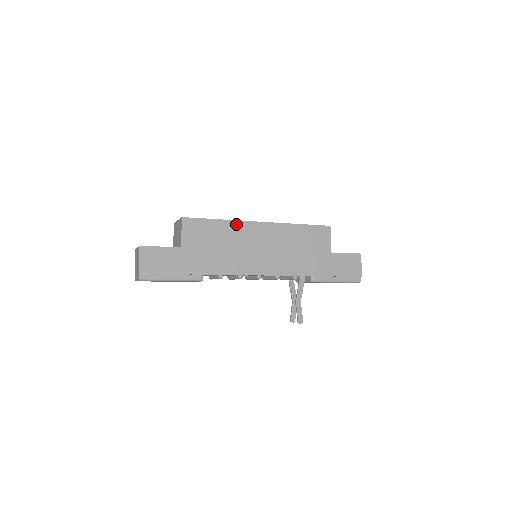
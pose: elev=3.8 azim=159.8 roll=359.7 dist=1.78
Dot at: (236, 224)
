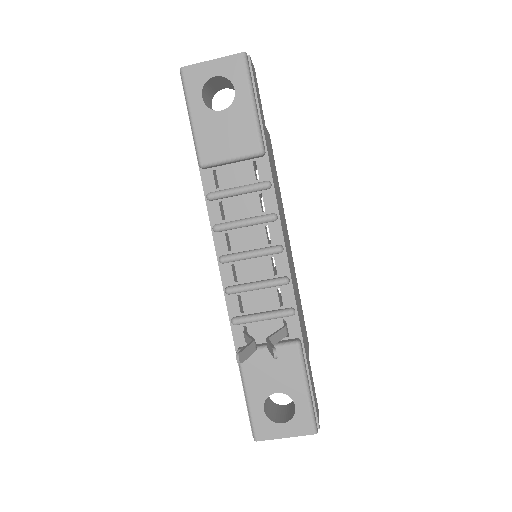
Dot at: occluded
